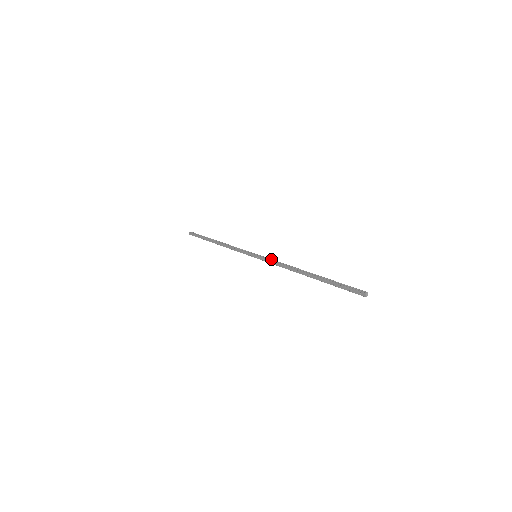
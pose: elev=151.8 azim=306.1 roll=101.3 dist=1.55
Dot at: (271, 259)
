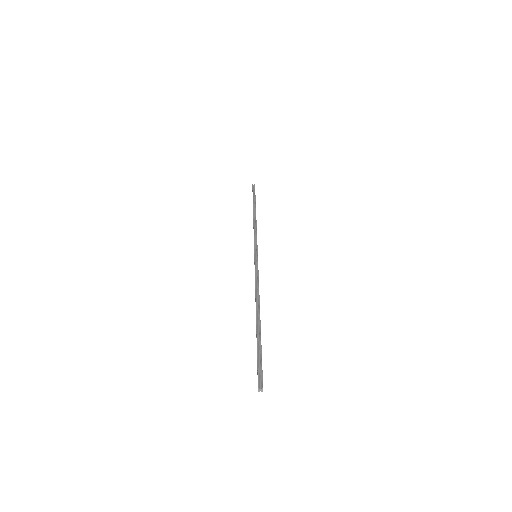
Dot at: (257, 271)
